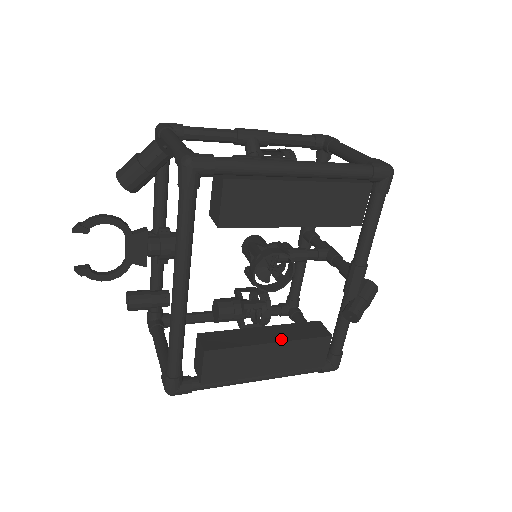
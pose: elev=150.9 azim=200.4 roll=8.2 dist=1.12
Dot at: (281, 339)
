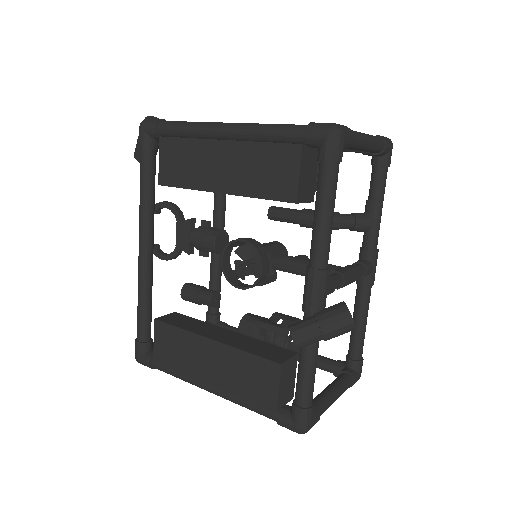
Dot at: (225, 341)
